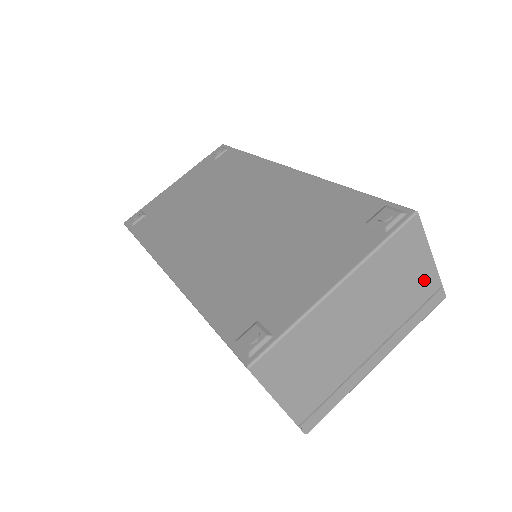
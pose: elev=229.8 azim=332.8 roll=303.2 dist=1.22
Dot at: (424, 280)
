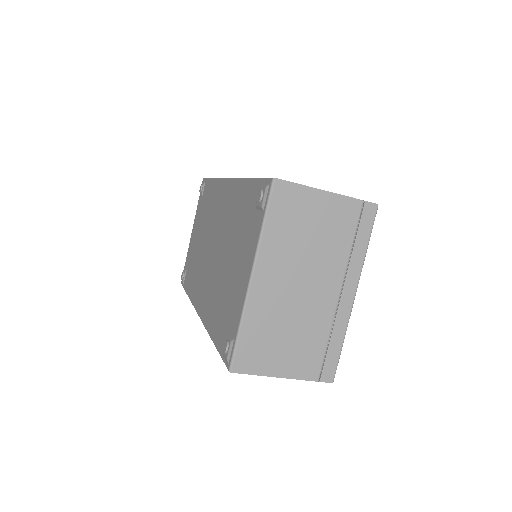
Dot at: (337, 213)
